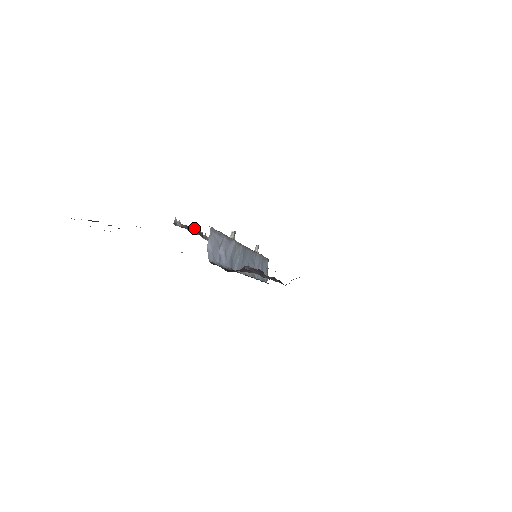
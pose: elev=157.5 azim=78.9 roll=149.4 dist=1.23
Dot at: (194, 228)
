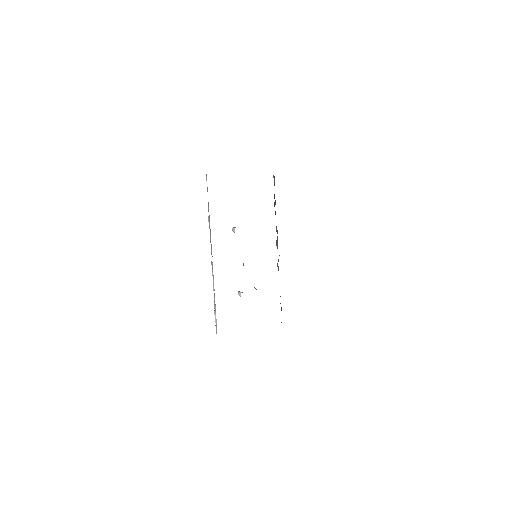
Dot at: occluded
